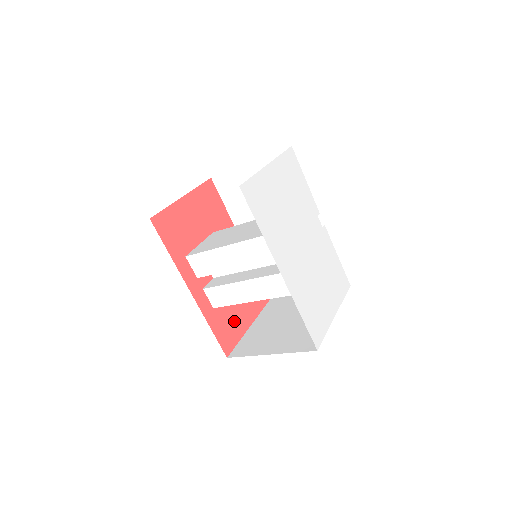
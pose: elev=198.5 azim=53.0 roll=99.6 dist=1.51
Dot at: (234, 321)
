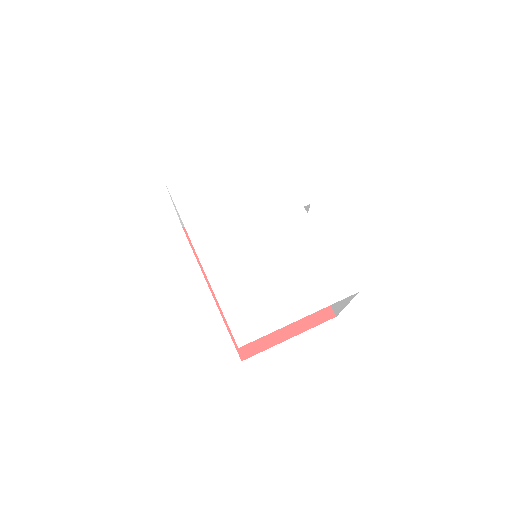
Dot at: occluded
